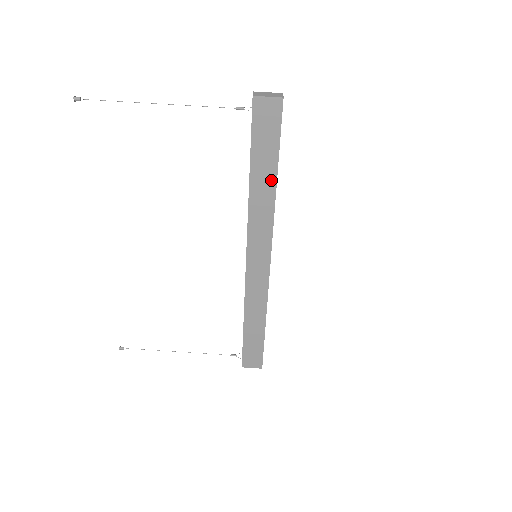
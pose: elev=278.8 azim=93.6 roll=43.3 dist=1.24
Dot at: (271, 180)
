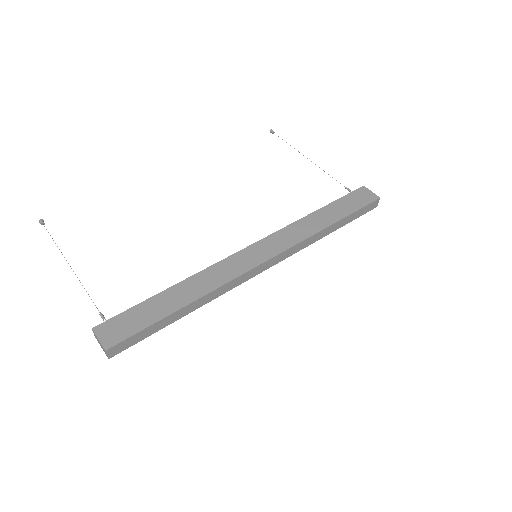
Dot at: (330, 221)
